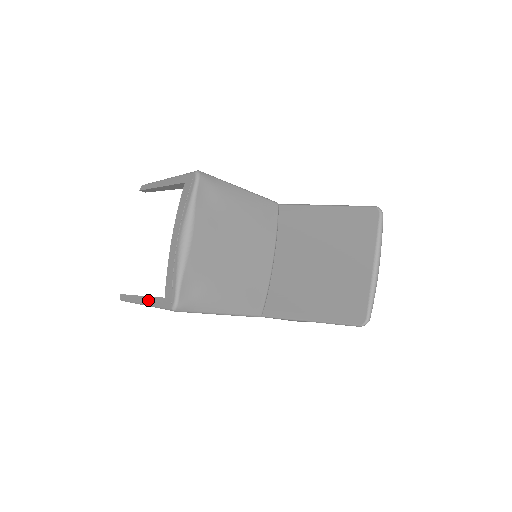
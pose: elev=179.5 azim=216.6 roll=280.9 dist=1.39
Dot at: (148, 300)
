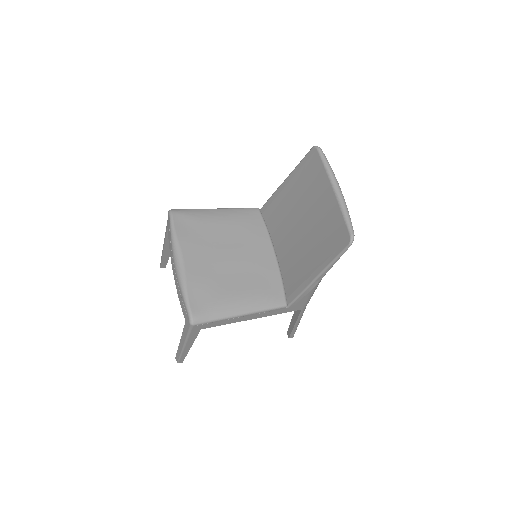
Dot at: (182, 338)
